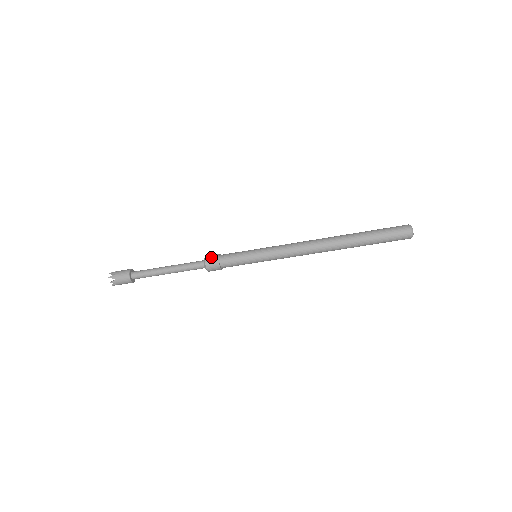
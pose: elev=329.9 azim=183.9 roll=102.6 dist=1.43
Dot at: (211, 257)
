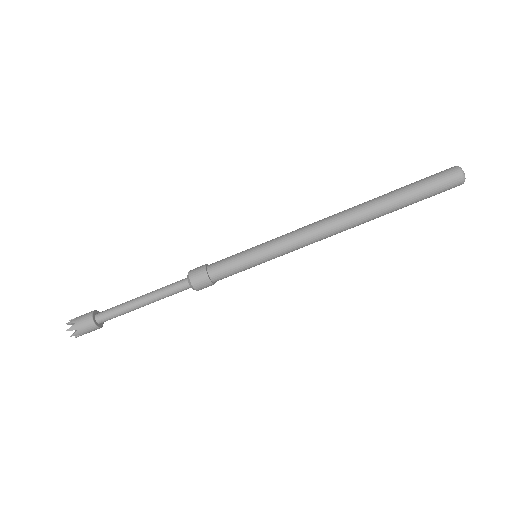
Dot at: occluded
